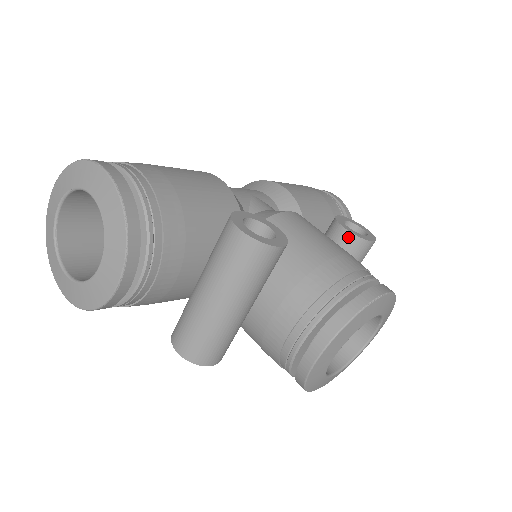
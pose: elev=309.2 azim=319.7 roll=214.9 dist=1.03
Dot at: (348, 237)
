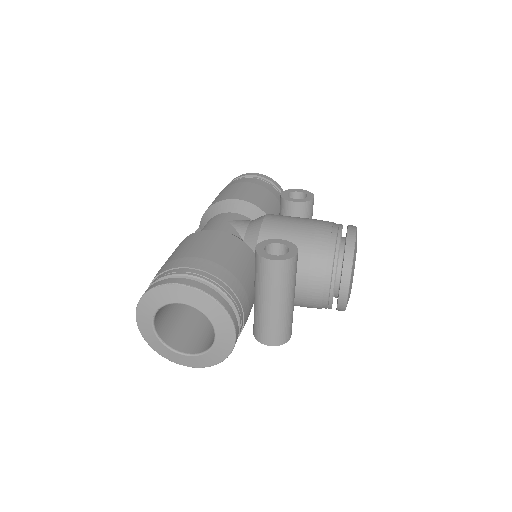
Dot at: (300, 206)
